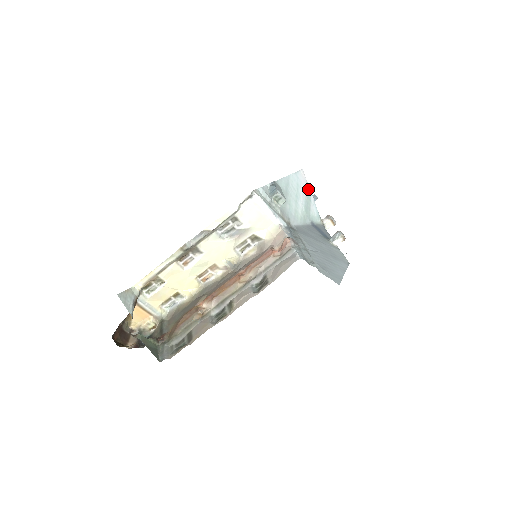
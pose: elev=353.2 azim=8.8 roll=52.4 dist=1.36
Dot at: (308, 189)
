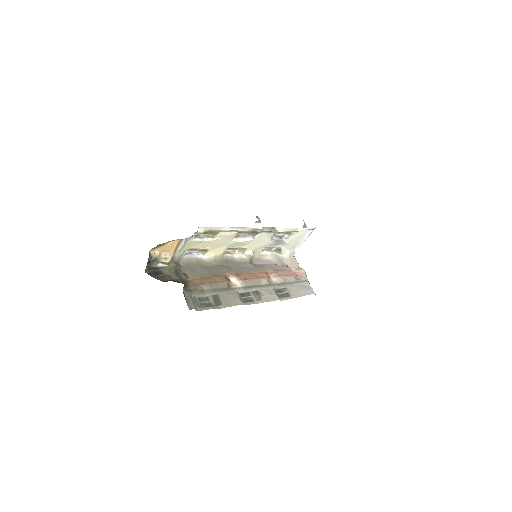
Dot at: occluded
